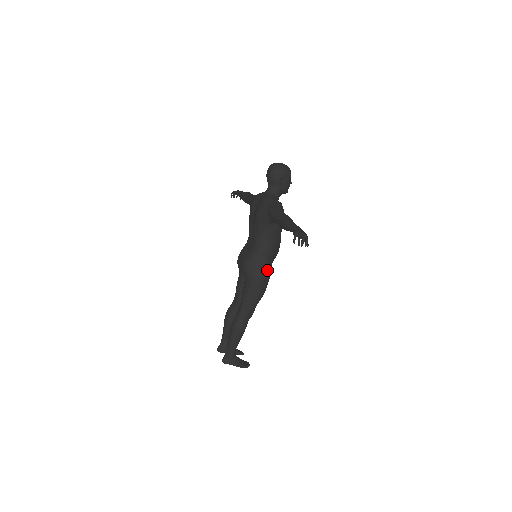
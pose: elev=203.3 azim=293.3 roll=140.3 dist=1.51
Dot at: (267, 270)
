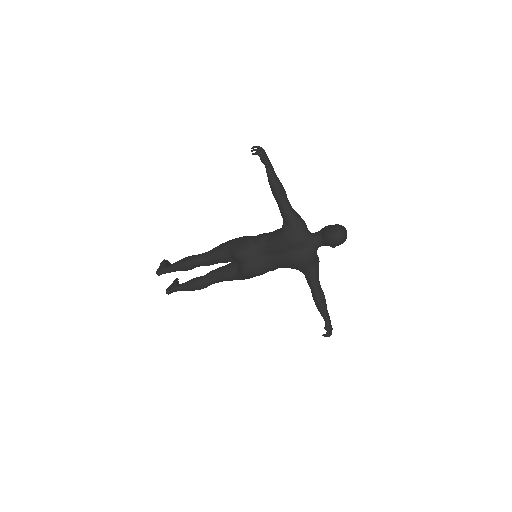
Dot at: occluded
